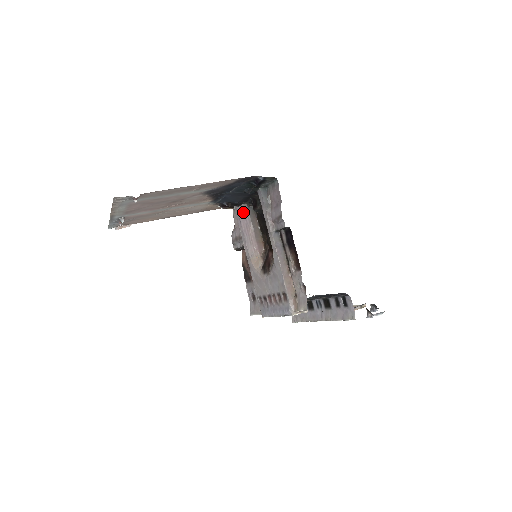
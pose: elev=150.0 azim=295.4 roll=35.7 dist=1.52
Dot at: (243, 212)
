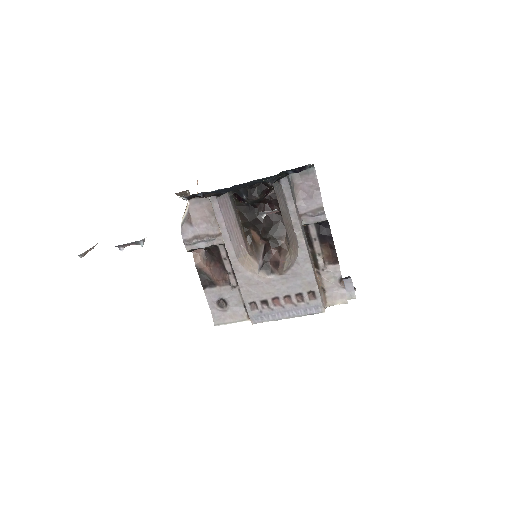
Dot at: (225, 203)
